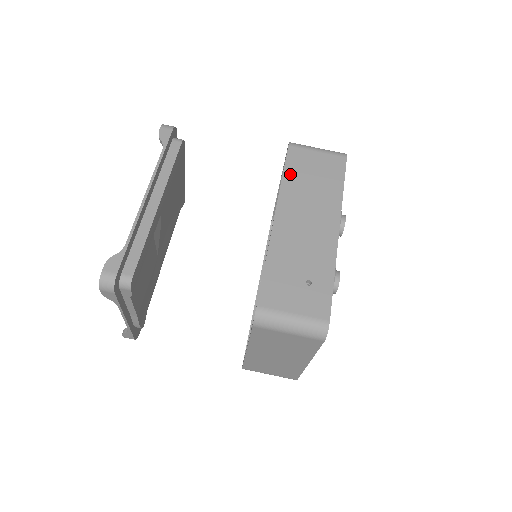
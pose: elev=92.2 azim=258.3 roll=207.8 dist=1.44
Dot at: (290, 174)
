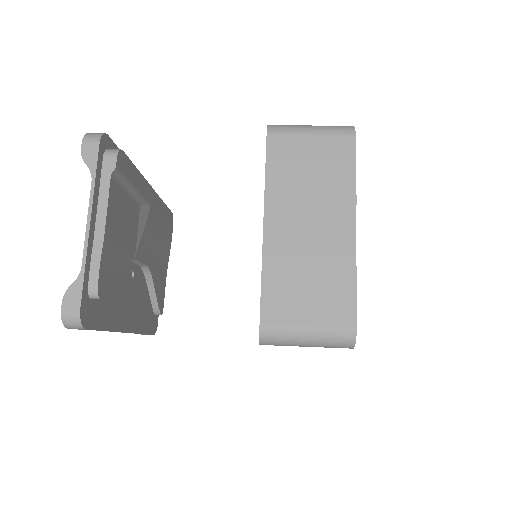
Dot at: occluded
